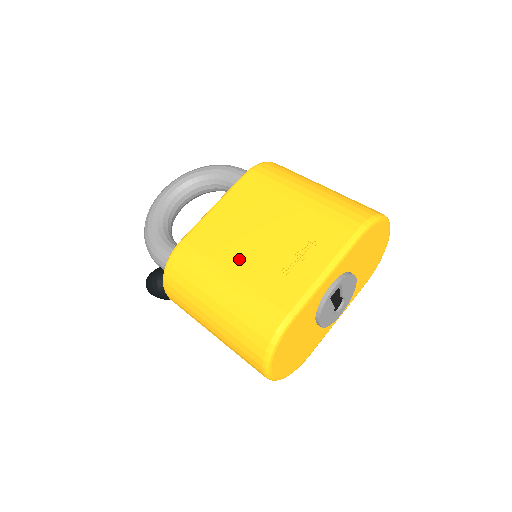
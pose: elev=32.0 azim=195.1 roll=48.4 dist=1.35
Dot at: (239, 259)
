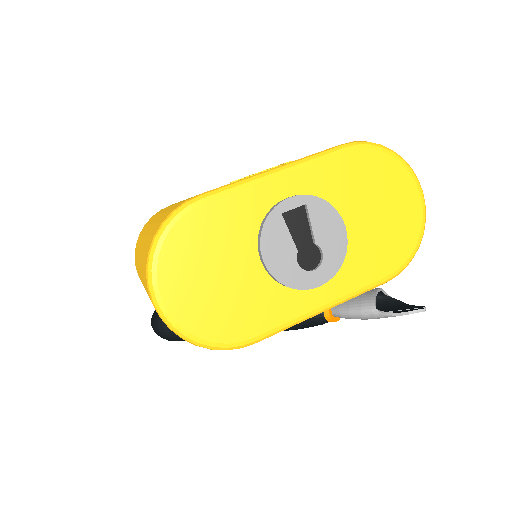
Dot at: occluded
